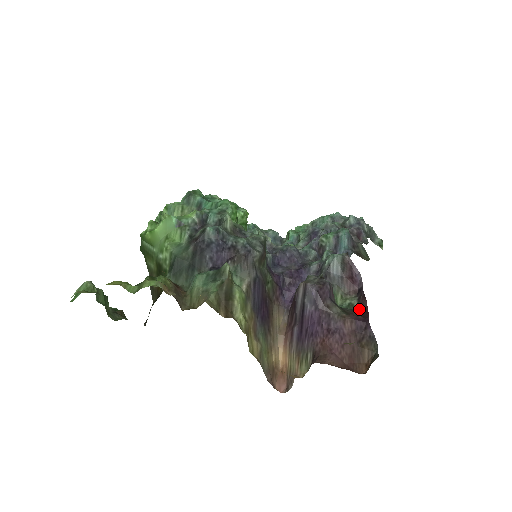
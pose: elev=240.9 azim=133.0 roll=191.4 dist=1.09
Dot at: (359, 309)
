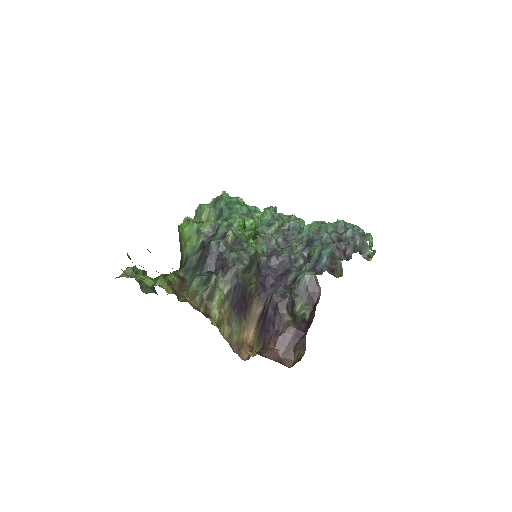
Dot at: (308, 320)
